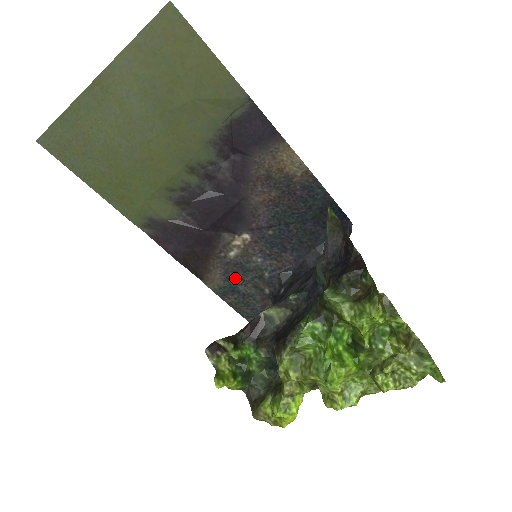
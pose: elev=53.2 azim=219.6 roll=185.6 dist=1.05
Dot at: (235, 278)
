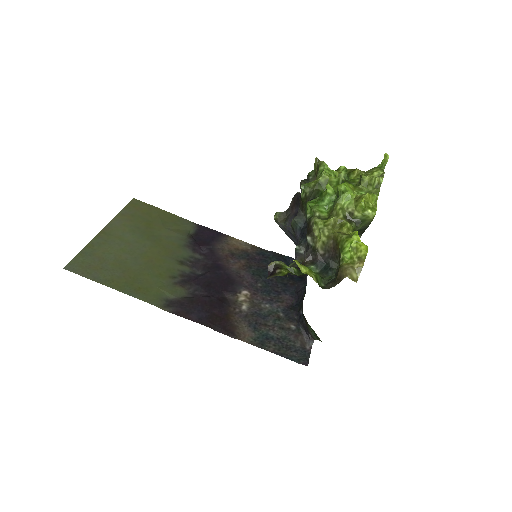
Dot at: (260, 326)
